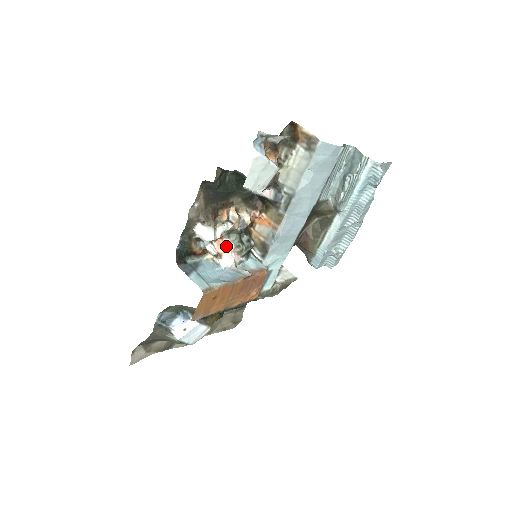
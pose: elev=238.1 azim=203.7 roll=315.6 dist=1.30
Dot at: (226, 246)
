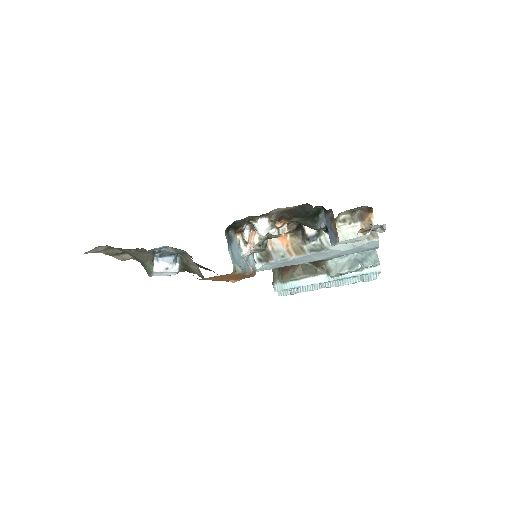
Dot at: (254, 239)
